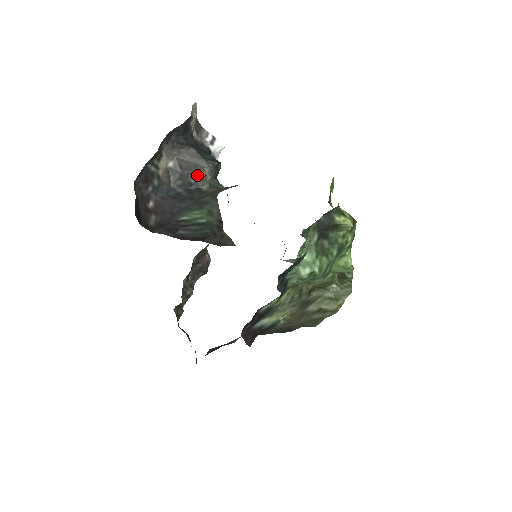
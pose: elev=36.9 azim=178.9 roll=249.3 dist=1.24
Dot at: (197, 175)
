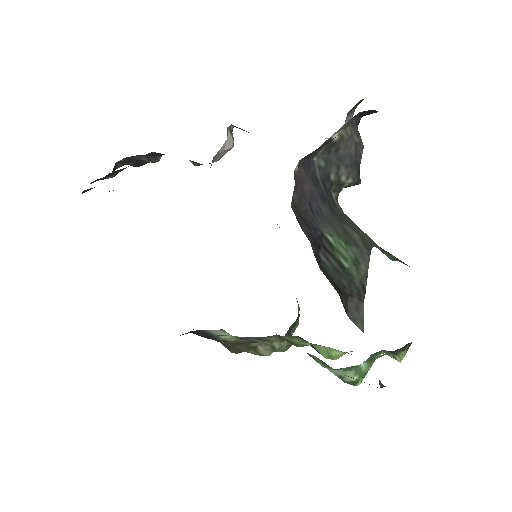
Dot at: (339, 174)
